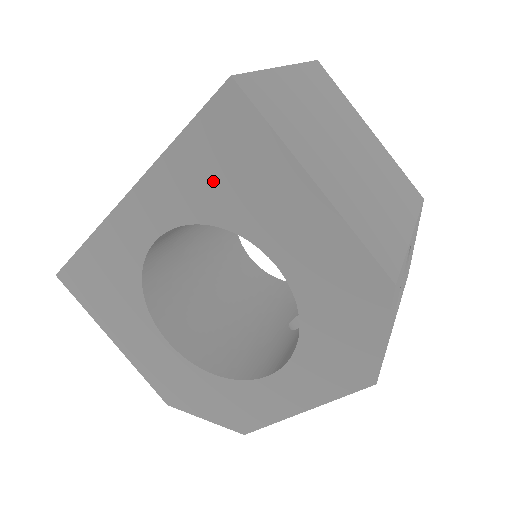
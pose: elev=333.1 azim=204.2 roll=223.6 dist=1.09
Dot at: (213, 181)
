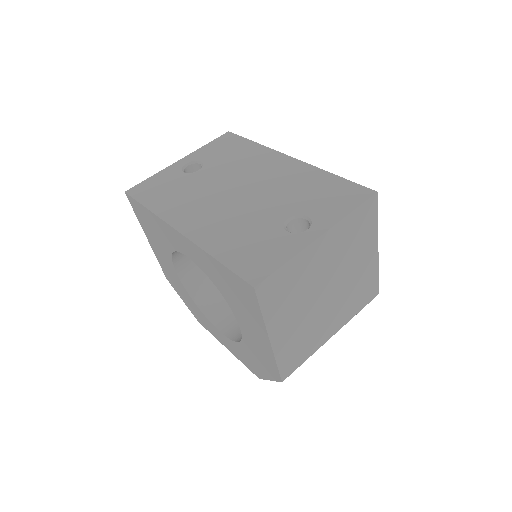
Dot at: (226, 286)
